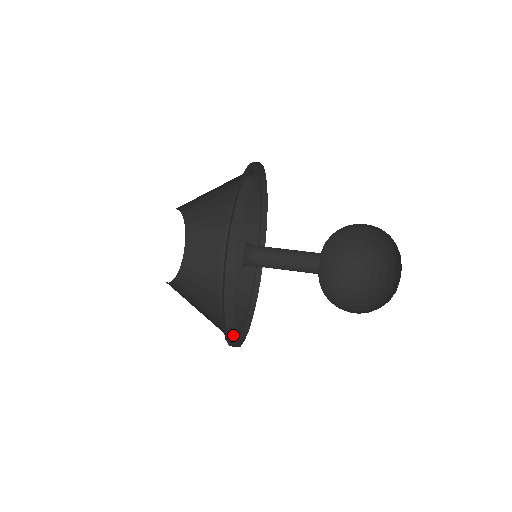
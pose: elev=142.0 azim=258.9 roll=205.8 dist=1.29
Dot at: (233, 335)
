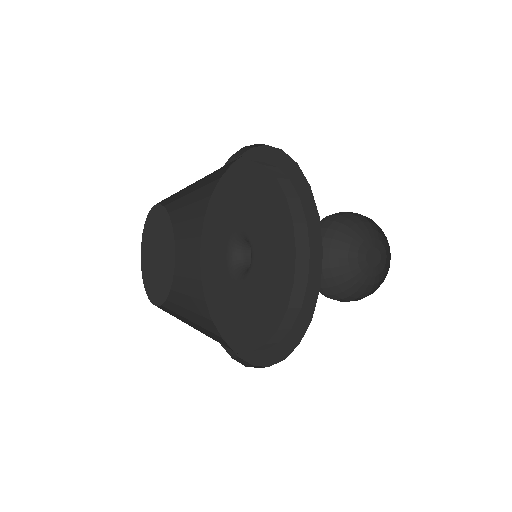
Dot at: (227, 346)
